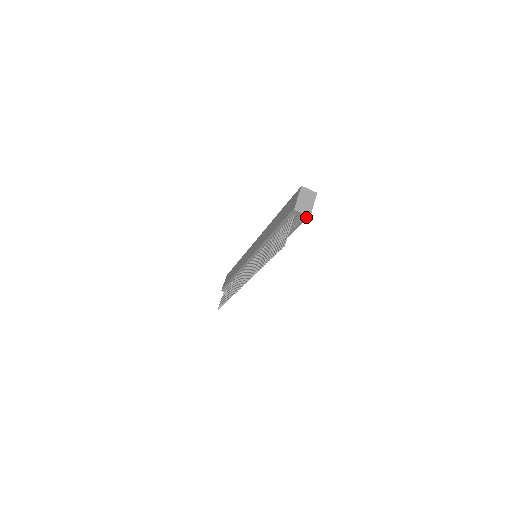
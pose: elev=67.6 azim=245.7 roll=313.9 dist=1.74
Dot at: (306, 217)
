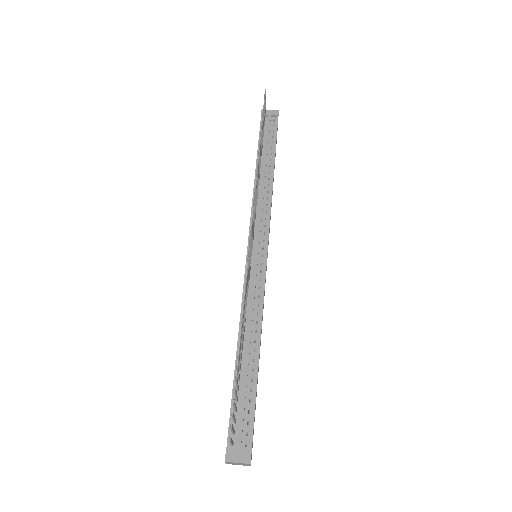
Dot at: (276, 113)
